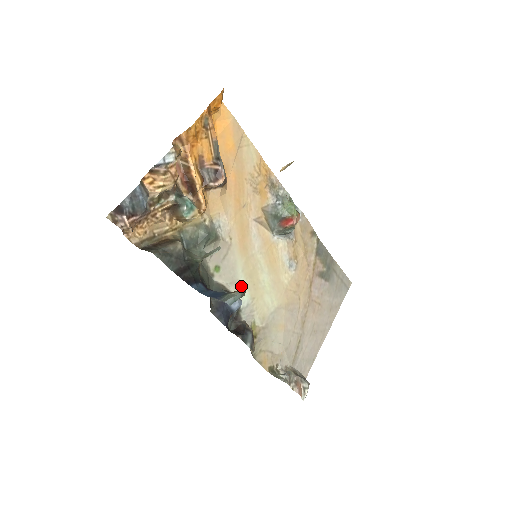
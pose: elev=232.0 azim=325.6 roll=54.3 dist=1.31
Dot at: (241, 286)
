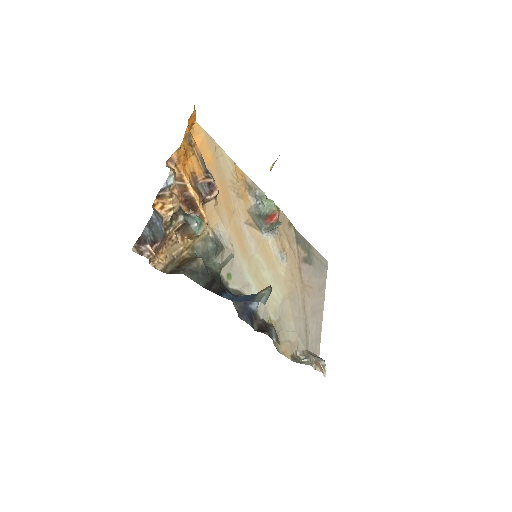
Dot at: (251, 287)
